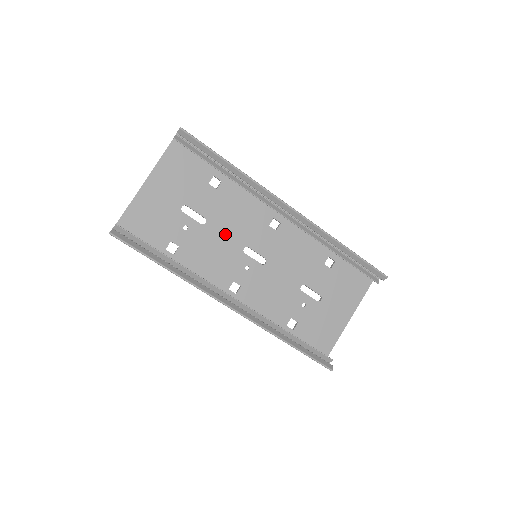
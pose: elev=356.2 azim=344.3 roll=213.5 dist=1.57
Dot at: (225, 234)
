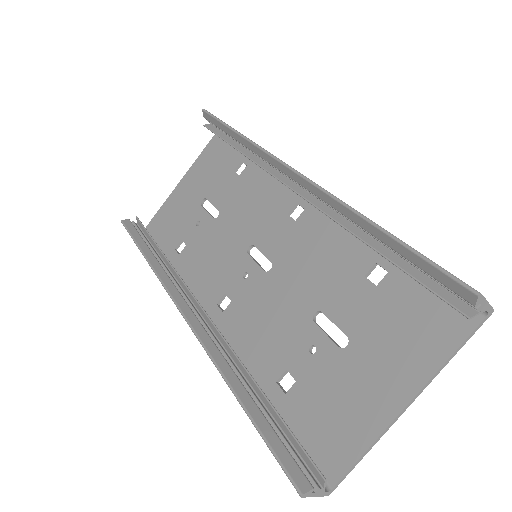
Dot at: (233, 229)
